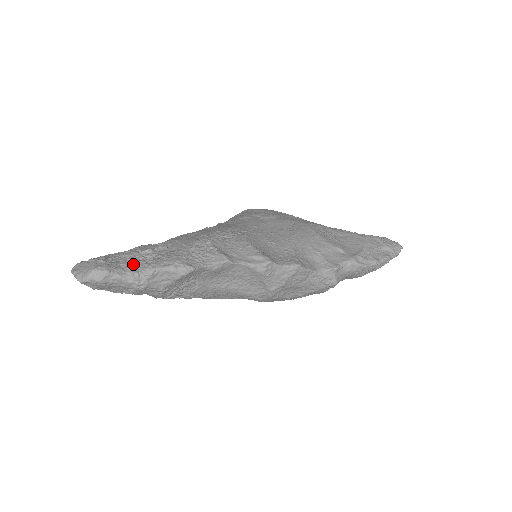
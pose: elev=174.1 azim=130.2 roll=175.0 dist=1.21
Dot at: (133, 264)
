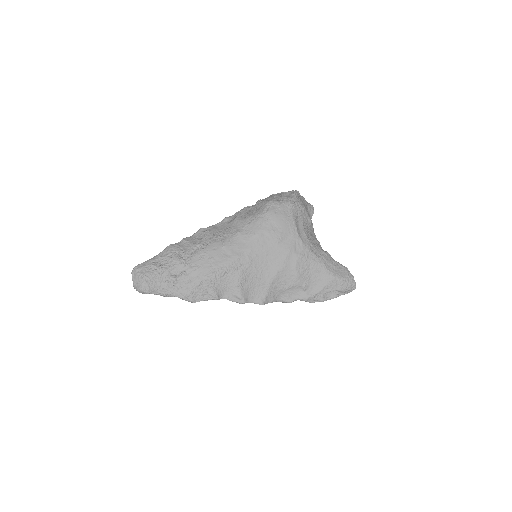
Dot at: (164, 288)
